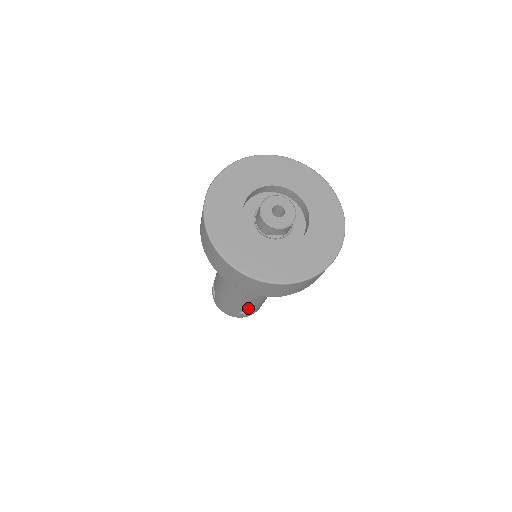
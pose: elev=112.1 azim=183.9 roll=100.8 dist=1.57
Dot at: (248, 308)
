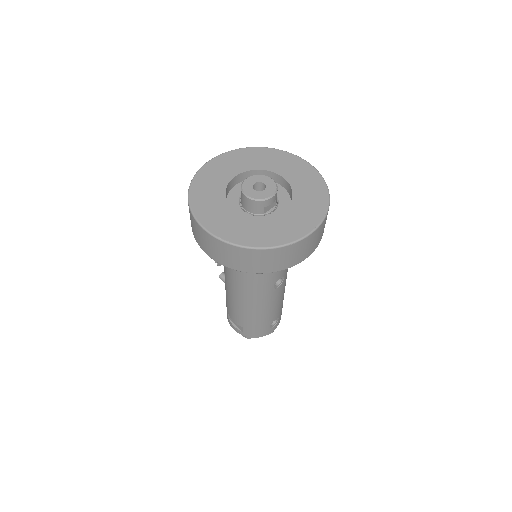
Dot at: (277, 312)
